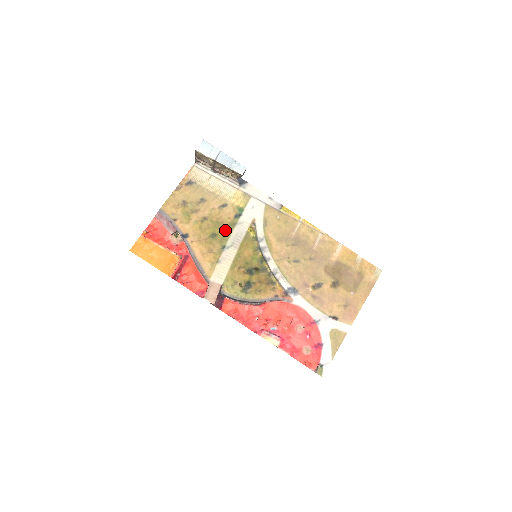
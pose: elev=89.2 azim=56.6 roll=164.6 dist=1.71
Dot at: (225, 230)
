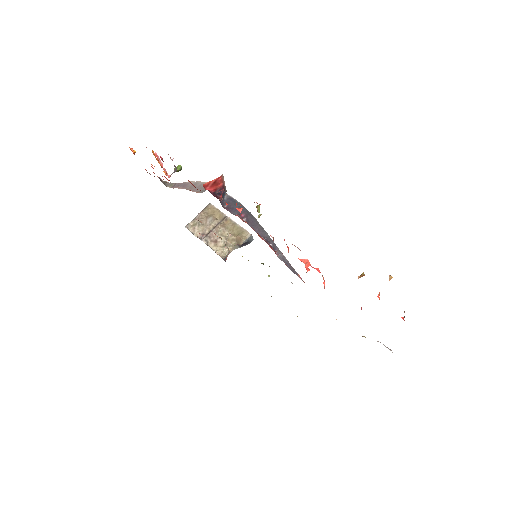
Dot at: occluded
